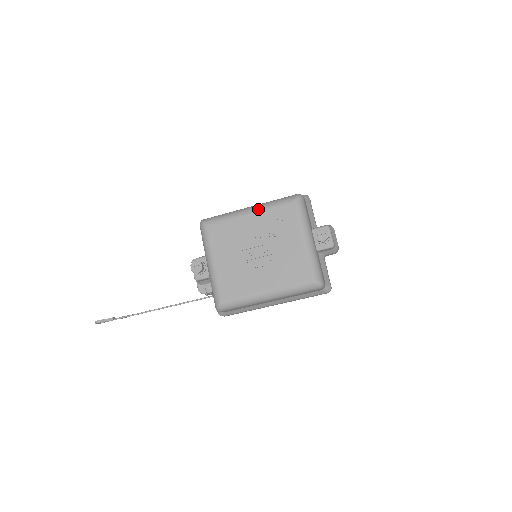
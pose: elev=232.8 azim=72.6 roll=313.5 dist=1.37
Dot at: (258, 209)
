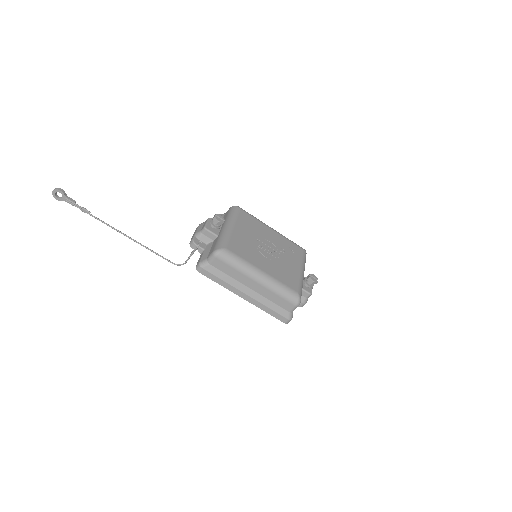
Dot at: (279, 233)
